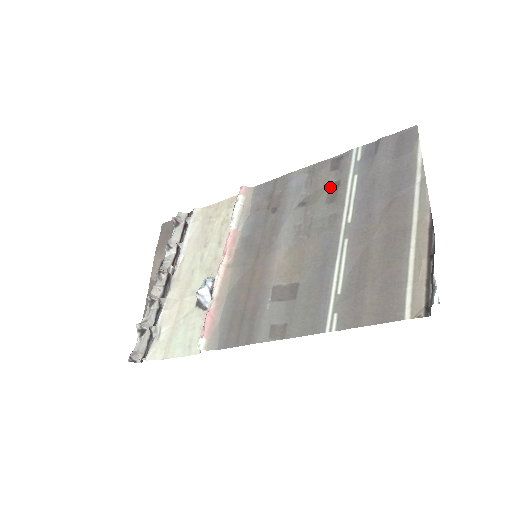
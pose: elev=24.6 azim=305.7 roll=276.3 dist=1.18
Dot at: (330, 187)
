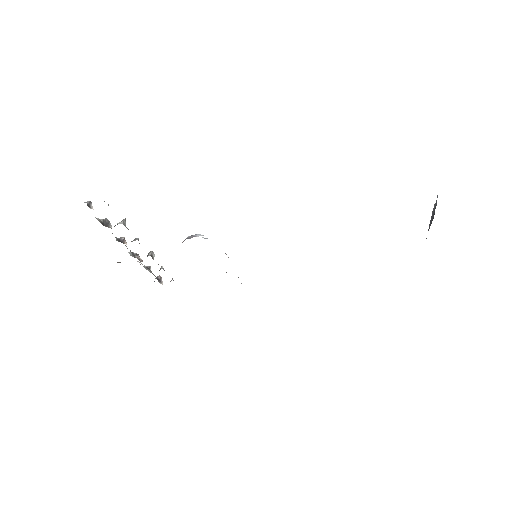
Dot at: occluded
